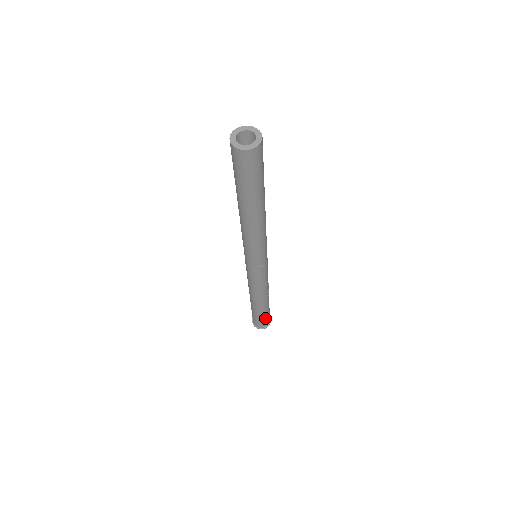
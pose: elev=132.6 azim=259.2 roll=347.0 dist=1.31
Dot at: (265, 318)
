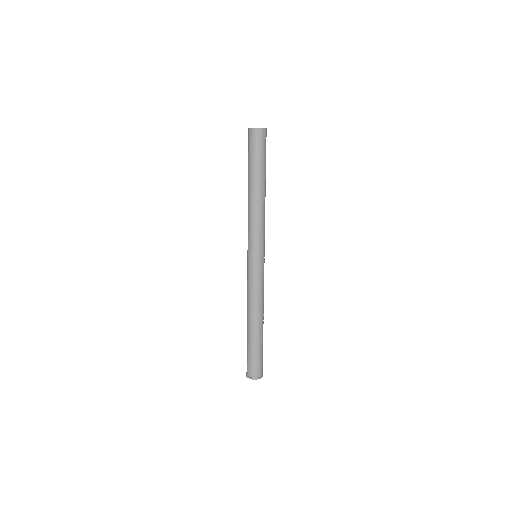
Dot at: (259, 358)
